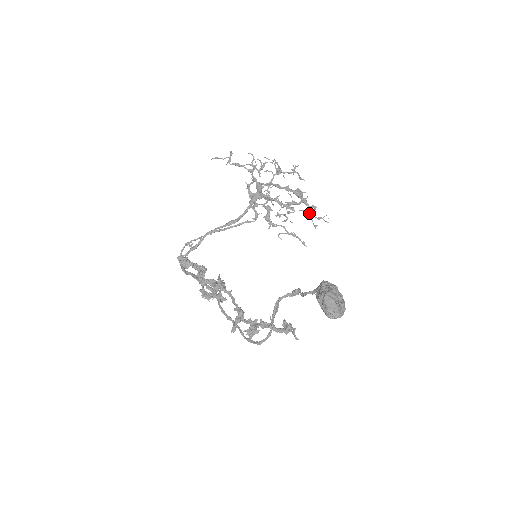
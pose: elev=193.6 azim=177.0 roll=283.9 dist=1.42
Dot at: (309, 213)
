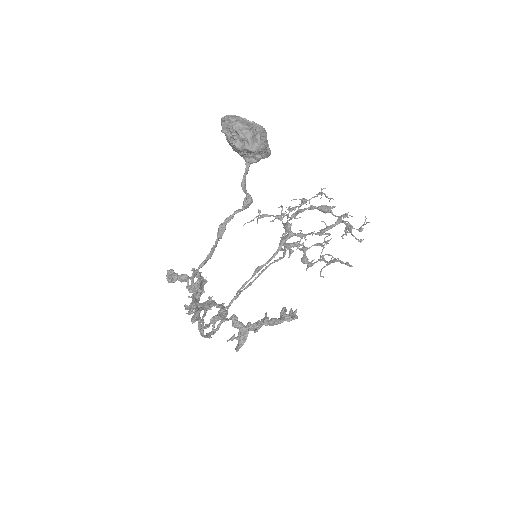
Dot at: (347, 229)
